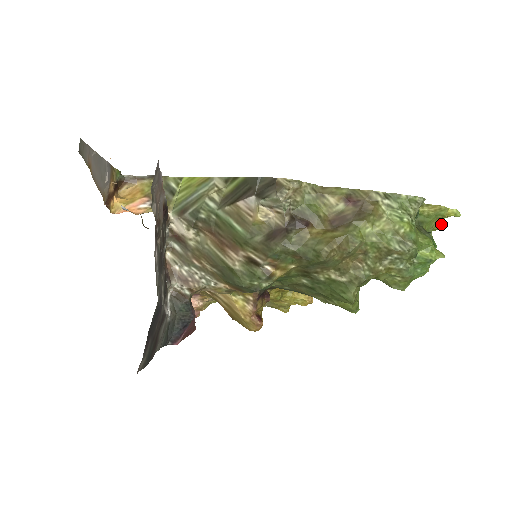
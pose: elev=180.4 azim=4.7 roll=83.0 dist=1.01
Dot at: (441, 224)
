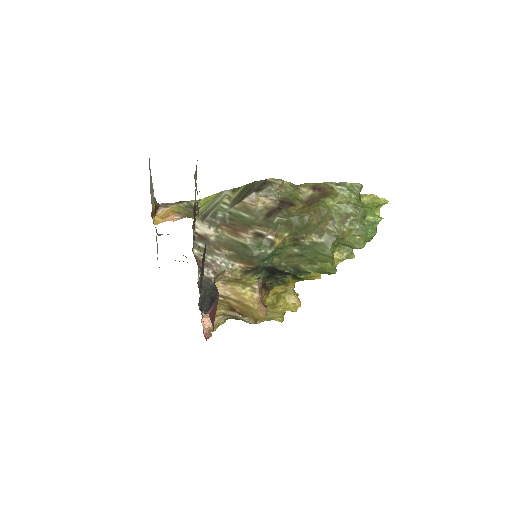
Dot at: (378, 214)
